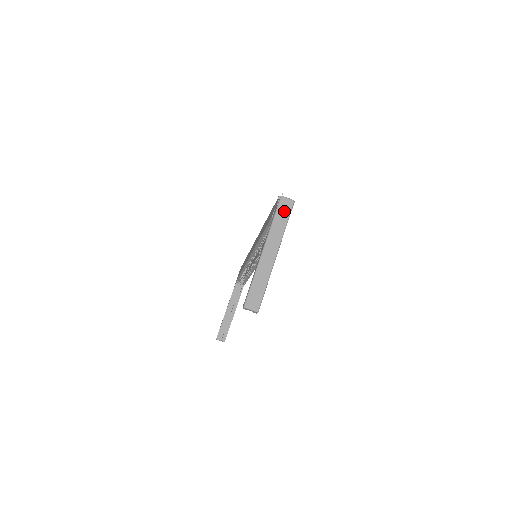
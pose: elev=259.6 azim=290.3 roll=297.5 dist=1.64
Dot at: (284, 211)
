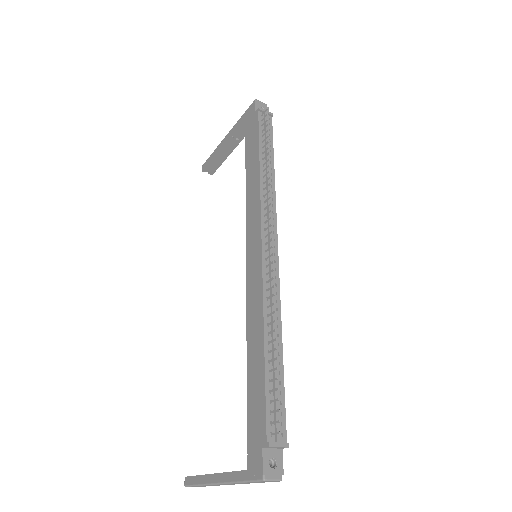
Dot at: (261, 482)
